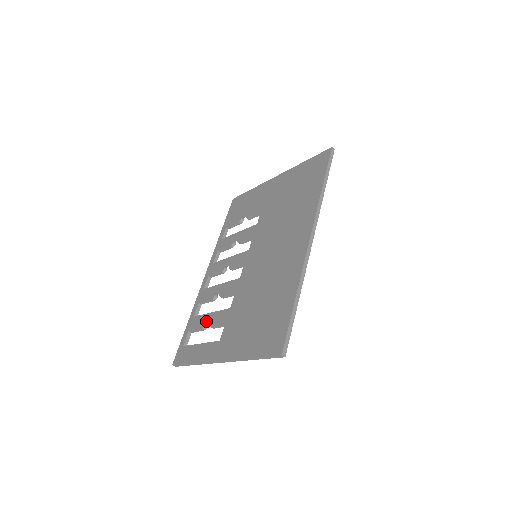
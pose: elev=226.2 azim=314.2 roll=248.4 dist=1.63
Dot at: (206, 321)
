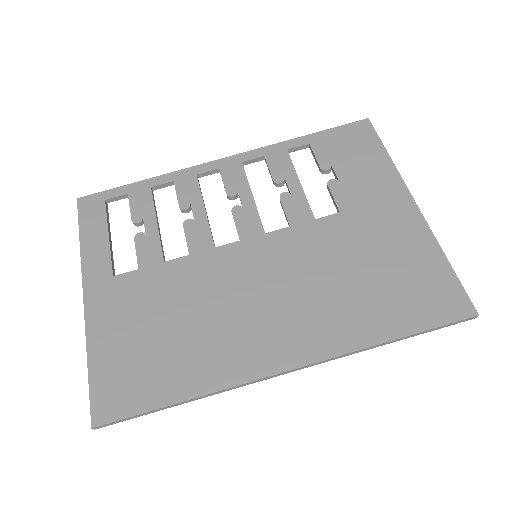
Dot at: (144, 221)
